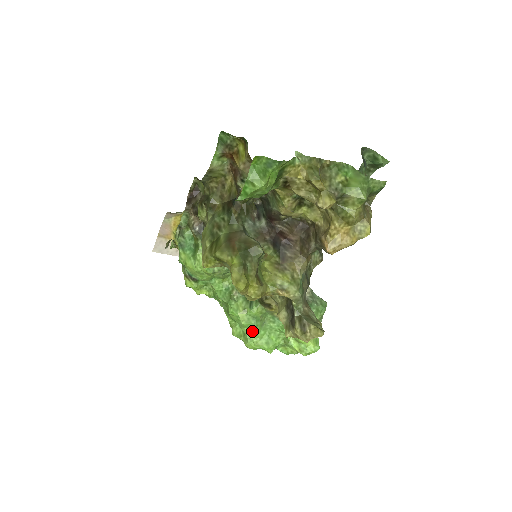
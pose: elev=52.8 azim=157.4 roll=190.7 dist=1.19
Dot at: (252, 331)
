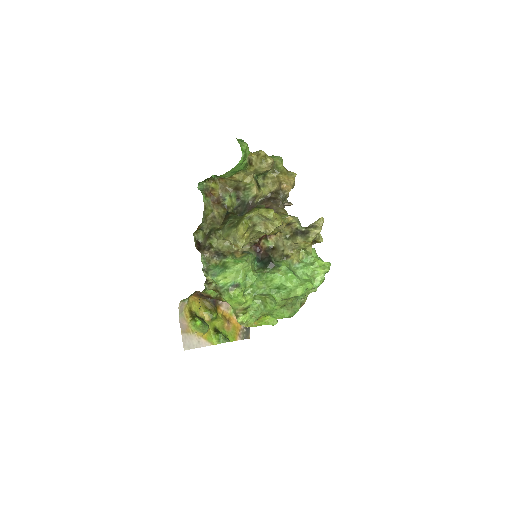
Dot at: (293, 282)
